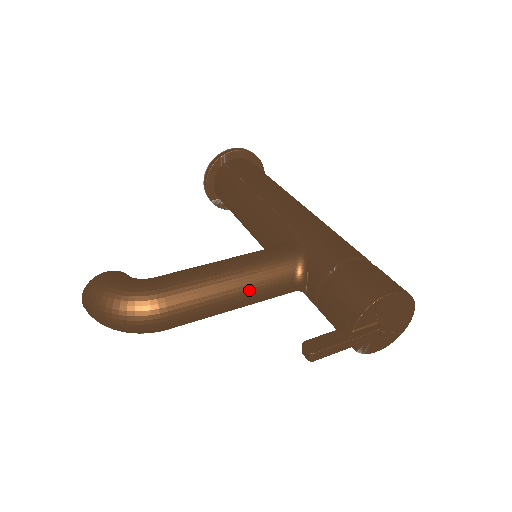
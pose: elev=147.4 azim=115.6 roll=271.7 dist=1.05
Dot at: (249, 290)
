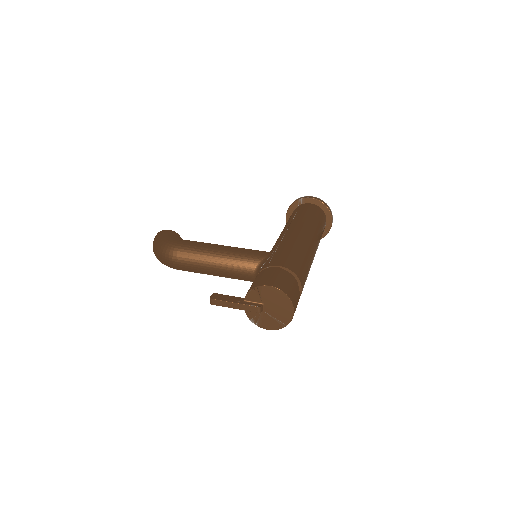
Dot at: (224, 265)
